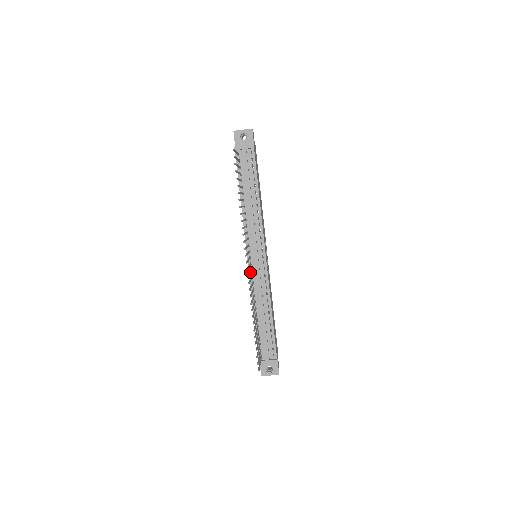
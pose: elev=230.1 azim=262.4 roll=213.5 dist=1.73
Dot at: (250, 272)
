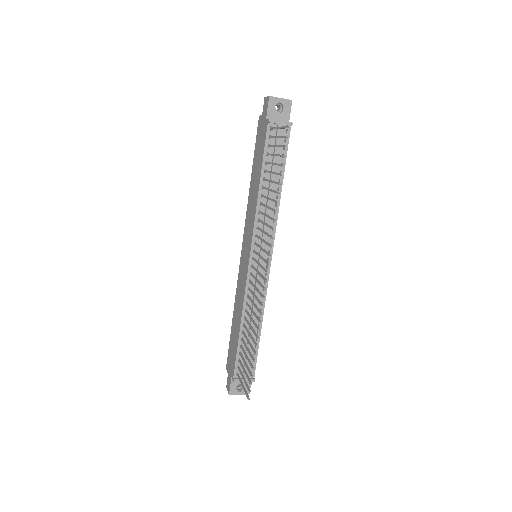
Dot at: occluded
